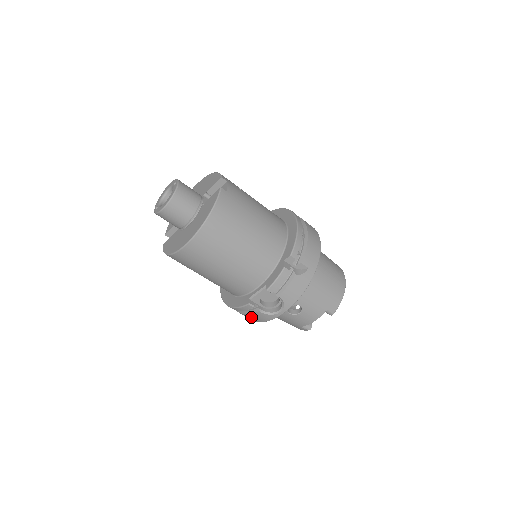
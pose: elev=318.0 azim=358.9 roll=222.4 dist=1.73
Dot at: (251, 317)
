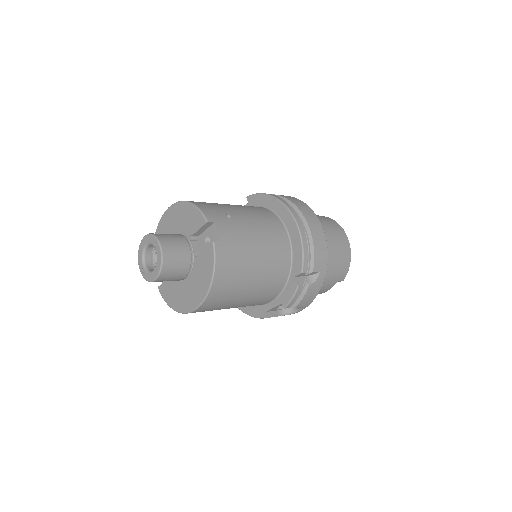
Dot at: occluded
